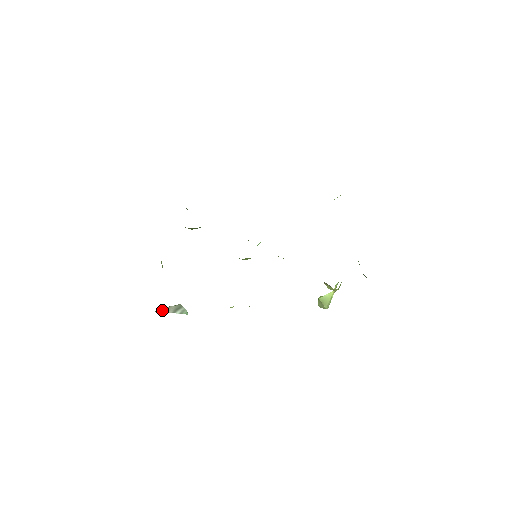
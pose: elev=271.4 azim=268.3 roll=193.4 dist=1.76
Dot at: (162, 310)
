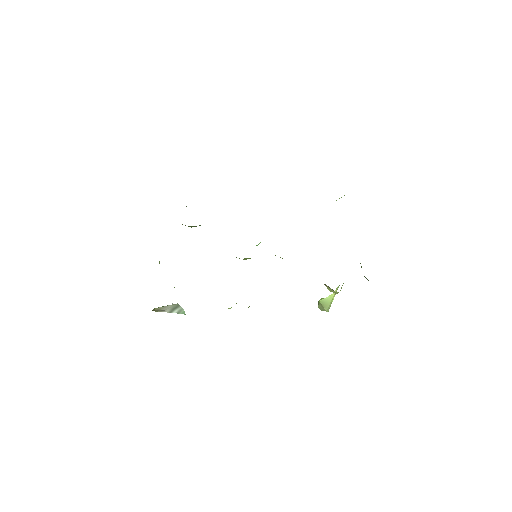
Dot at: (159, 309)
